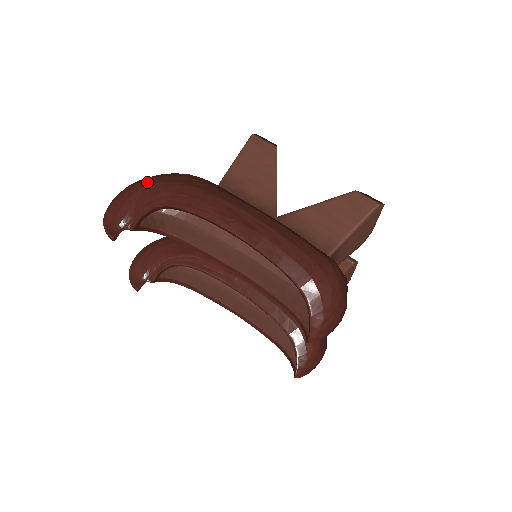
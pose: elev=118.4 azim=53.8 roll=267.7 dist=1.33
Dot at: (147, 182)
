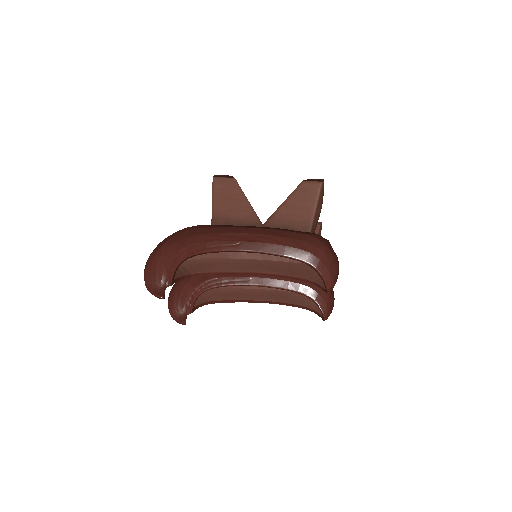
Dot at: (163, 248)
